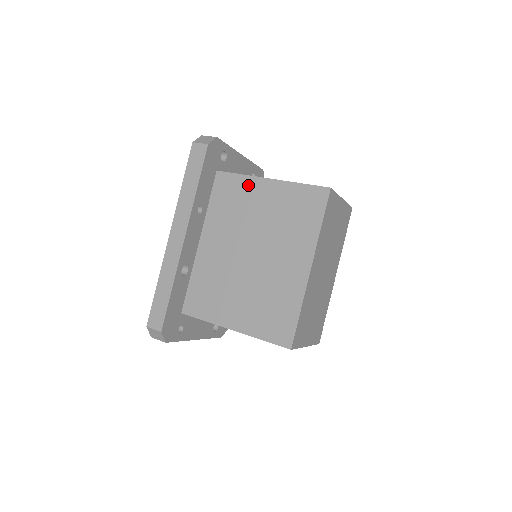
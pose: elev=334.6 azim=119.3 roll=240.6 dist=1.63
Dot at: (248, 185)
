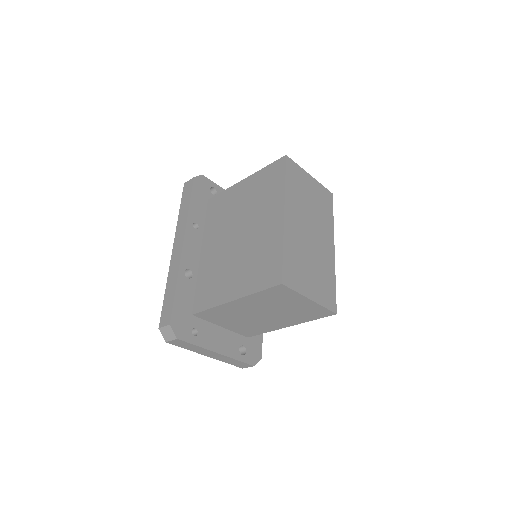
Dot at: (230, 193)
